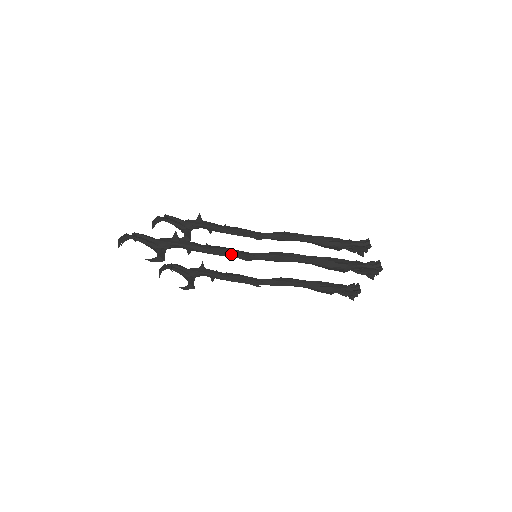
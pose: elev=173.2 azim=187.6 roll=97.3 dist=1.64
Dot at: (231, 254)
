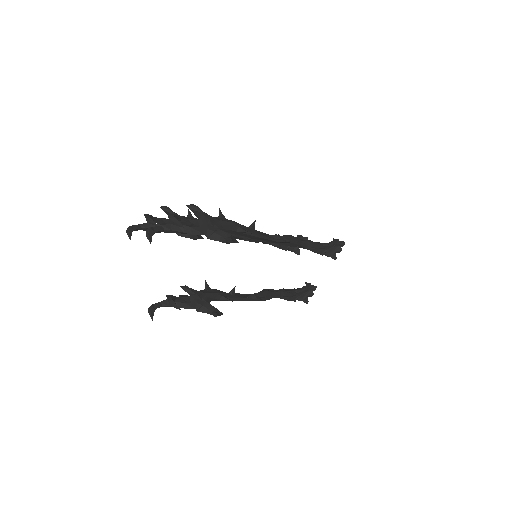
Dot at: (269, 237)
